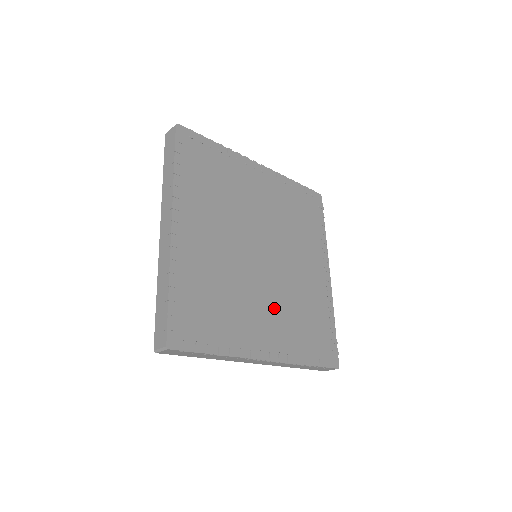
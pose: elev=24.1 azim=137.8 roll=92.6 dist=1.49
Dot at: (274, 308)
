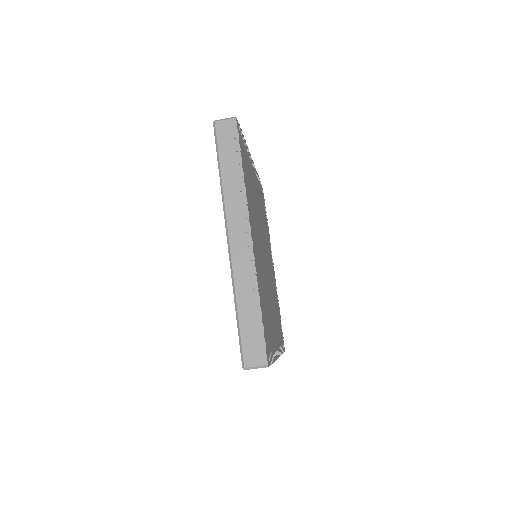
Dot at: (260, 259)
